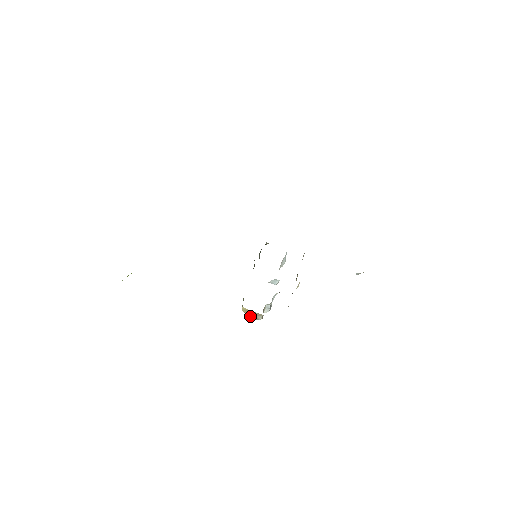
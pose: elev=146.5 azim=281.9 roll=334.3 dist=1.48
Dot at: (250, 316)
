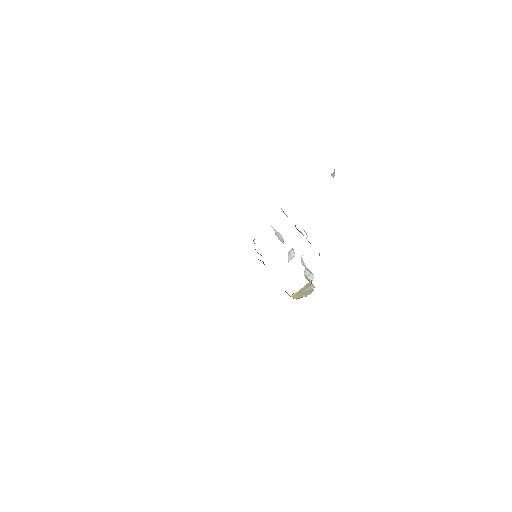
Dot at: (304, 296)
